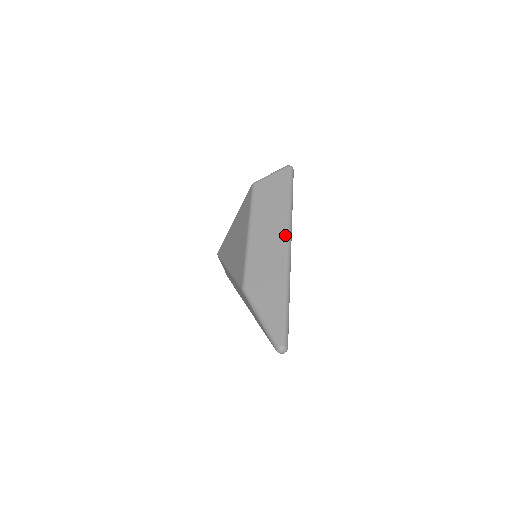
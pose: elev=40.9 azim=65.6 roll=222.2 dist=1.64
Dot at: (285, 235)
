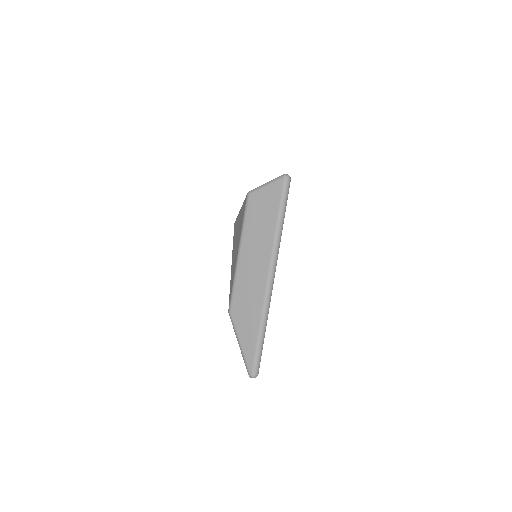
Dot at: (268, 267)
